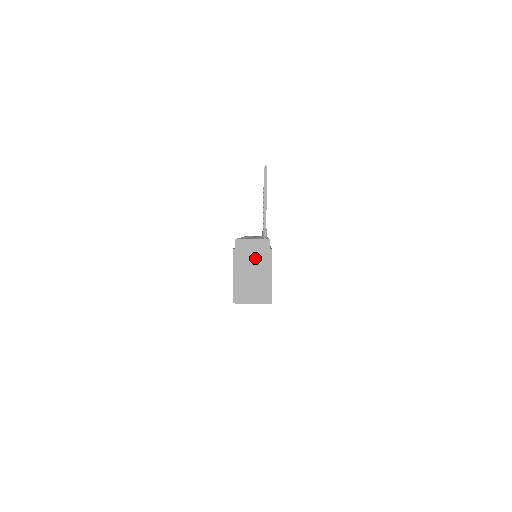
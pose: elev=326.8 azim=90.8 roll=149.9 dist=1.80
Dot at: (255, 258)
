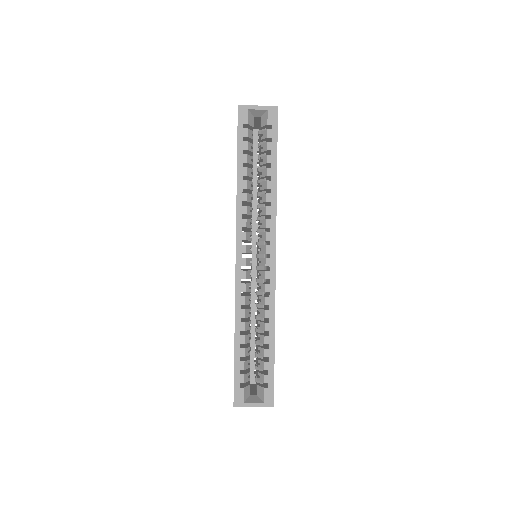
Dot at: occluded
